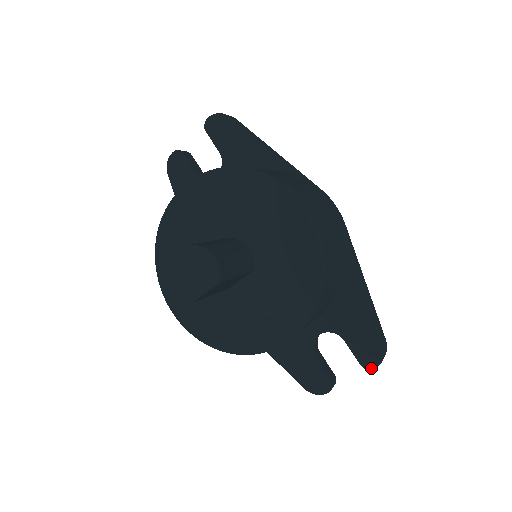
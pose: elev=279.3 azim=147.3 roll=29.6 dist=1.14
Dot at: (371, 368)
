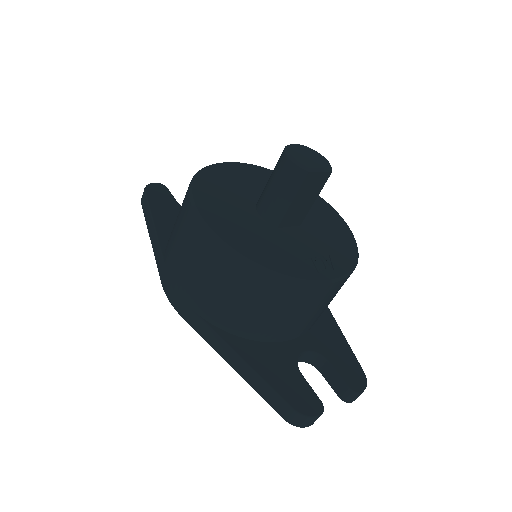
Dot at: (359, 391)
